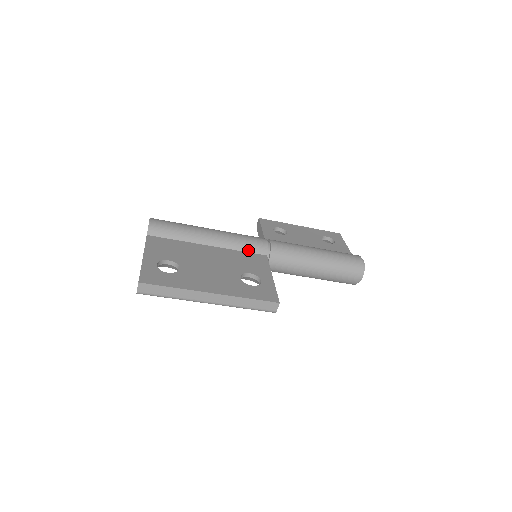
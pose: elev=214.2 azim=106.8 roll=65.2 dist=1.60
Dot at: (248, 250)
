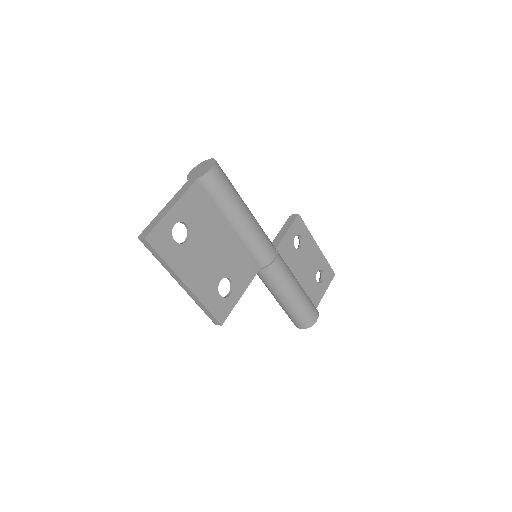
Dot at: (254, 253)
